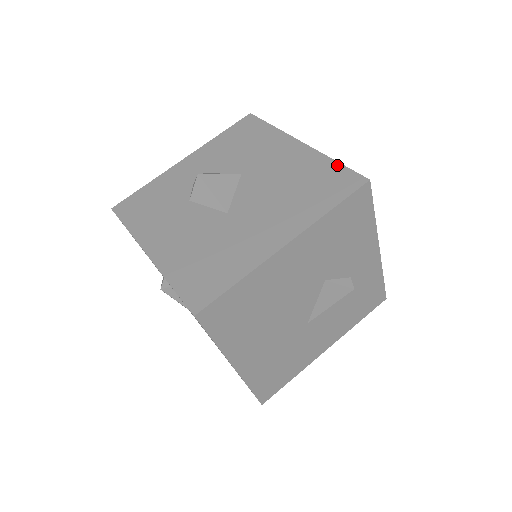
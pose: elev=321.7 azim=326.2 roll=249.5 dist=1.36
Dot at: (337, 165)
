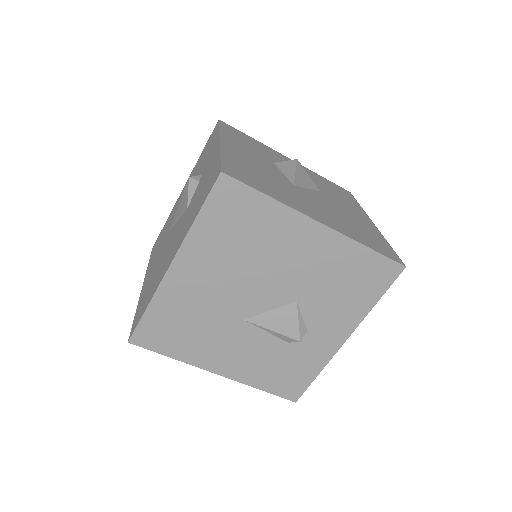
Dot at: (389, 245)
